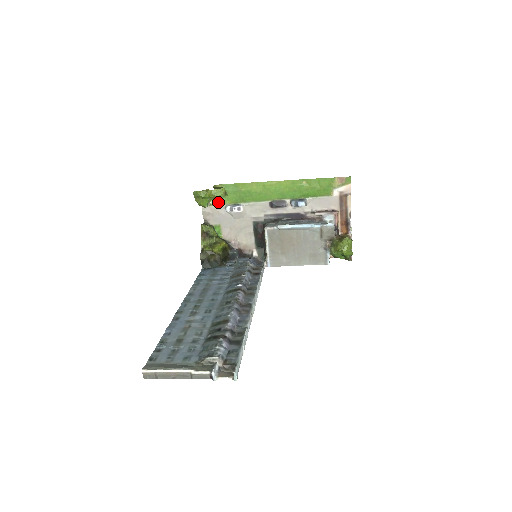
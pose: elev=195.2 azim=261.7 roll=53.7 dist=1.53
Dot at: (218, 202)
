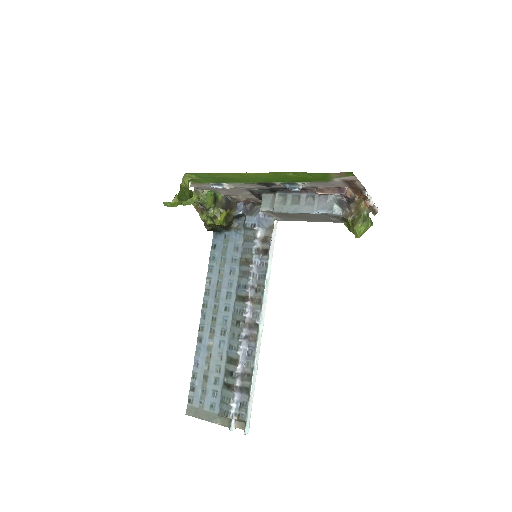
Dot at: (198, 182)
